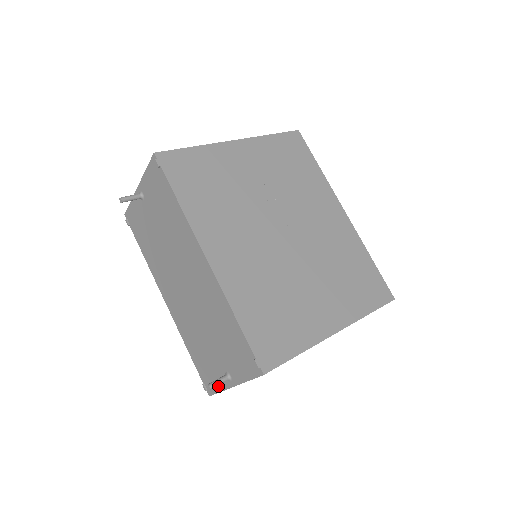
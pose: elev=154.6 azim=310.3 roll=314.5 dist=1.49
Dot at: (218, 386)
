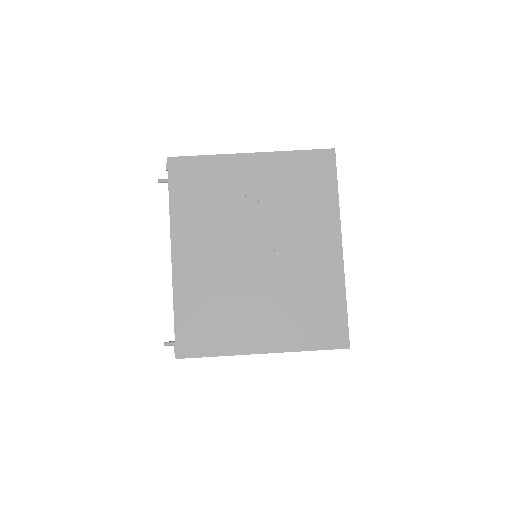
Dot at: occluded
